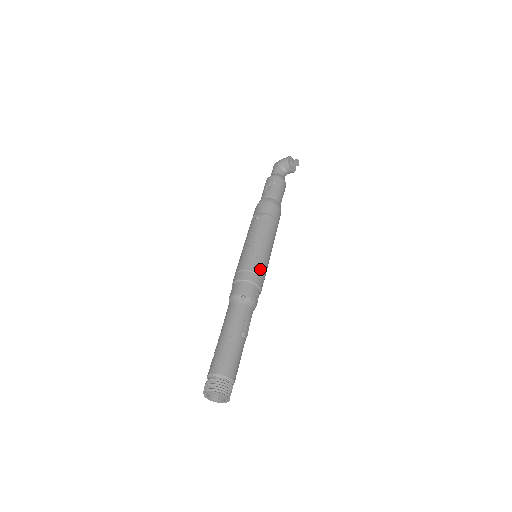
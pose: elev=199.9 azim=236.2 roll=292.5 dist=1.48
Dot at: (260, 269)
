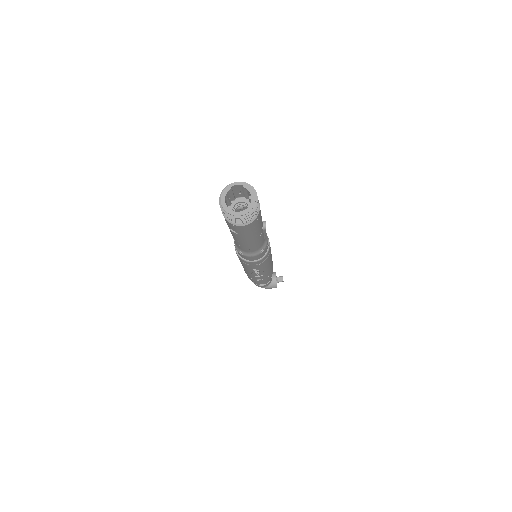
Dot at: occluded
